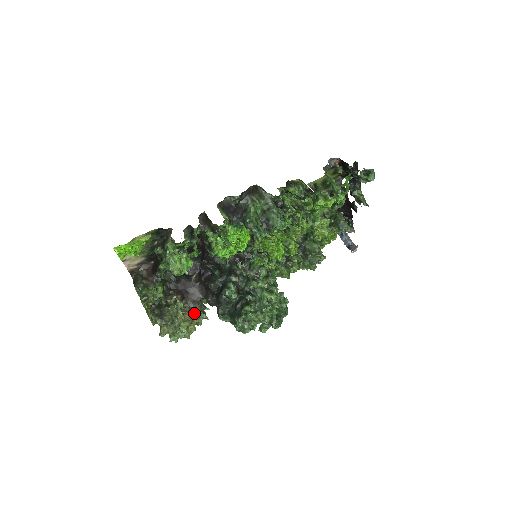
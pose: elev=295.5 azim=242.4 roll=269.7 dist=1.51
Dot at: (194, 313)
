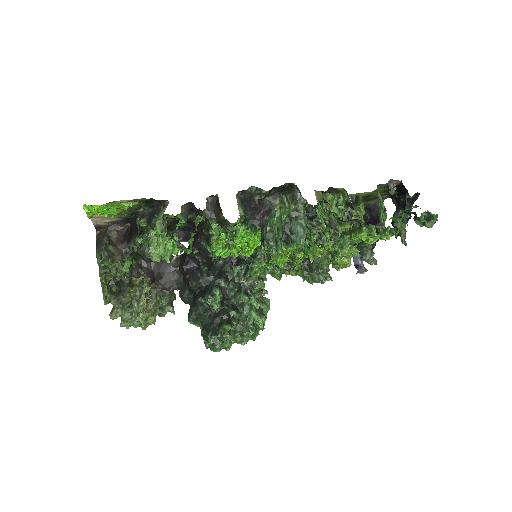
Dot at: (160, 303)
